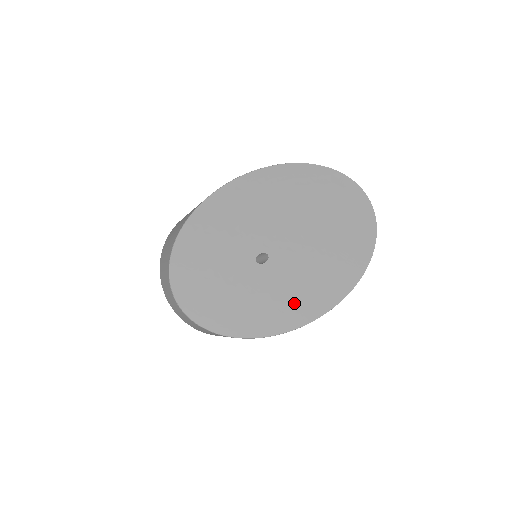
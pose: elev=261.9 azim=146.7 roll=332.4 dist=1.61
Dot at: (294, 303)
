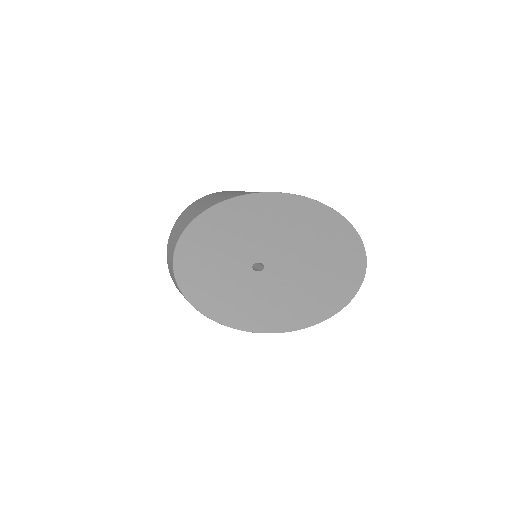
Dot at: (277, 312)
